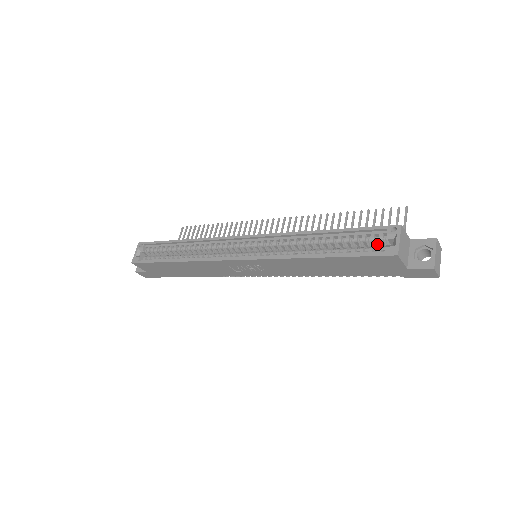
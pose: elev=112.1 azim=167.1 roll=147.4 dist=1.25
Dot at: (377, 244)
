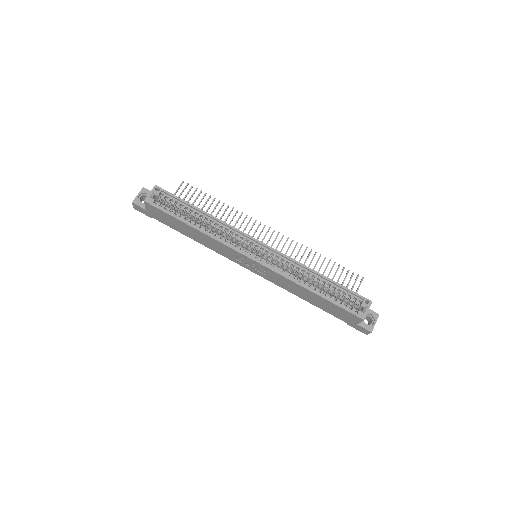
Dot at: occluded
